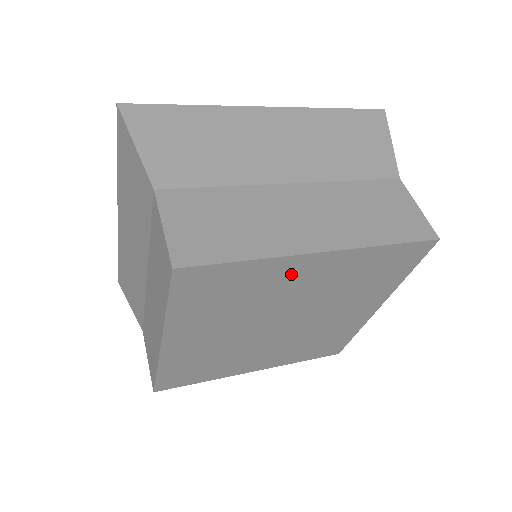
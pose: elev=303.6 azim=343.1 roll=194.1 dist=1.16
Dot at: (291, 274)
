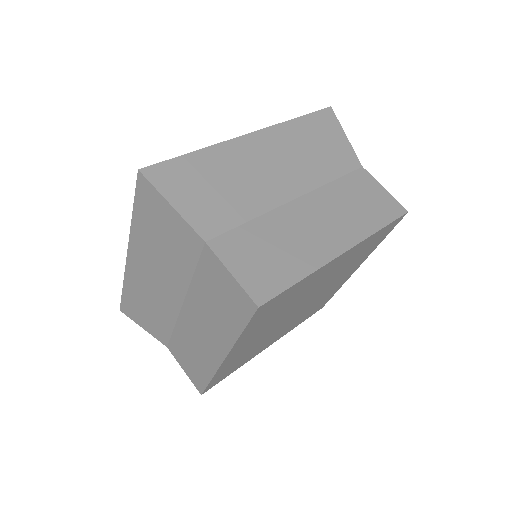
Dot at: (321, 274)
